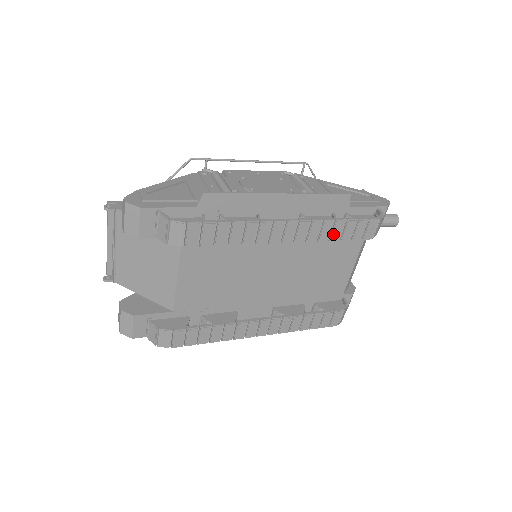
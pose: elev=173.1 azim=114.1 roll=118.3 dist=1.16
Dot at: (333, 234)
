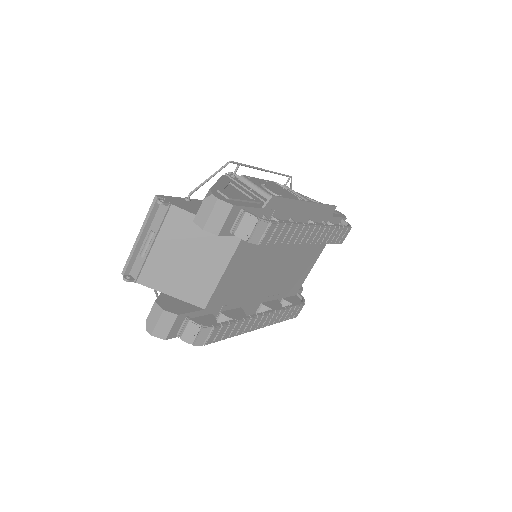
Dot at: (329, 238)
